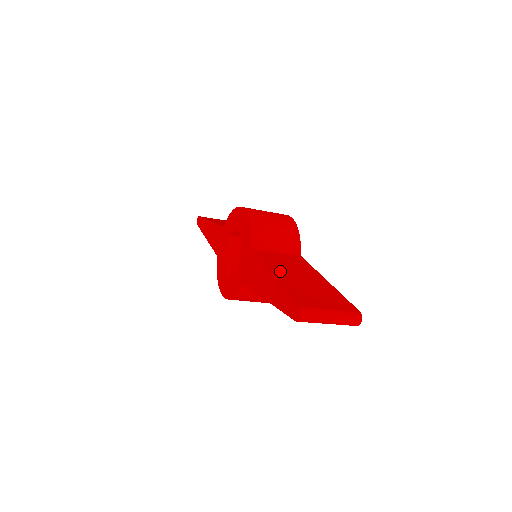
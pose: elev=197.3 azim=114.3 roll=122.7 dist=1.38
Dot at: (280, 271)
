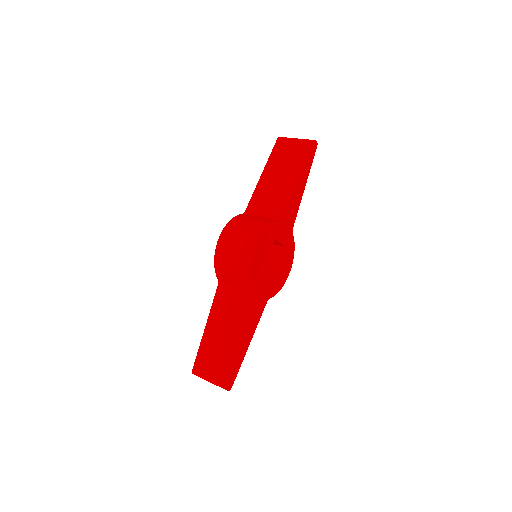
Dot at: (214, 322)
